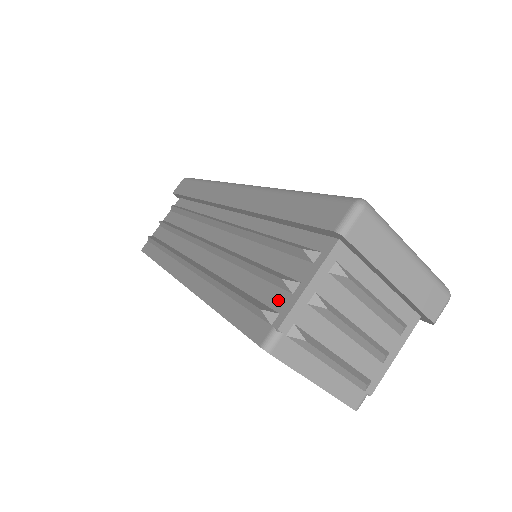
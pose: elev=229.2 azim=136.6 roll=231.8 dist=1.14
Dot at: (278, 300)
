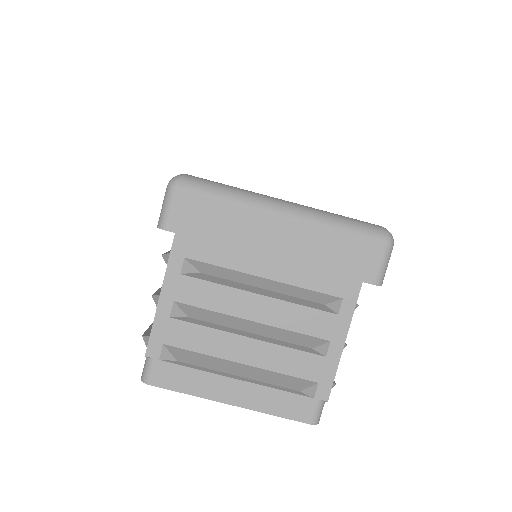
Dot at: occluded
